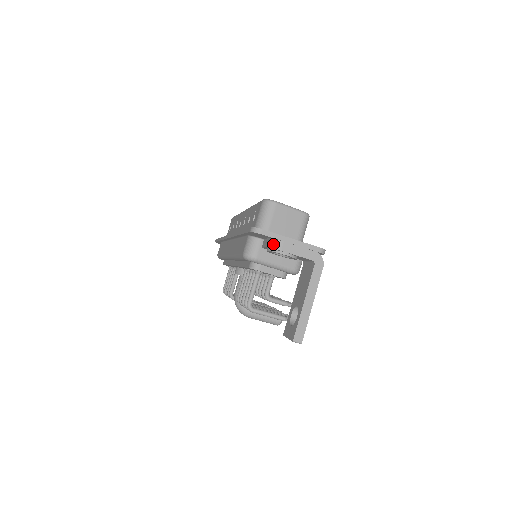
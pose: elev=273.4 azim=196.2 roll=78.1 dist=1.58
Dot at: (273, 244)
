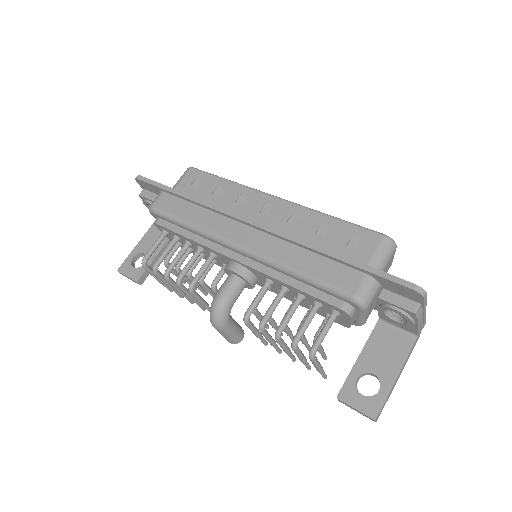
Dot at: (418, 311)
